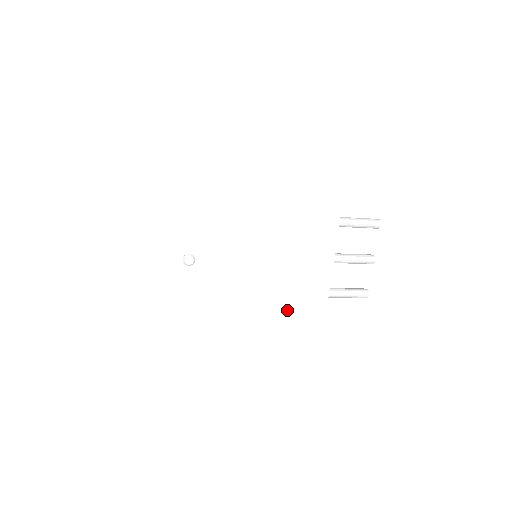
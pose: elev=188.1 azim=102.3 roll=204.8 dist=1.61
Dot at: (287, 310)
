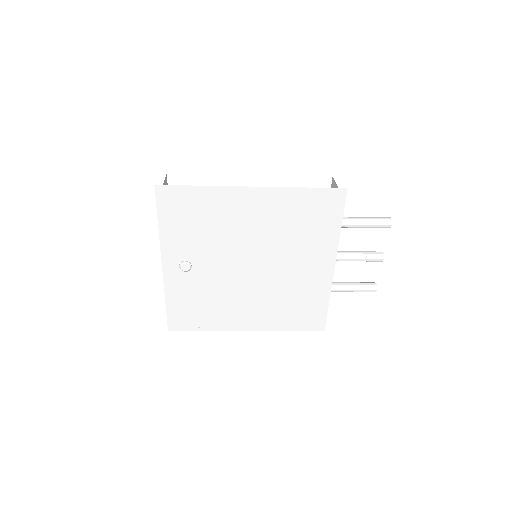
Dot at: (287, 307)
